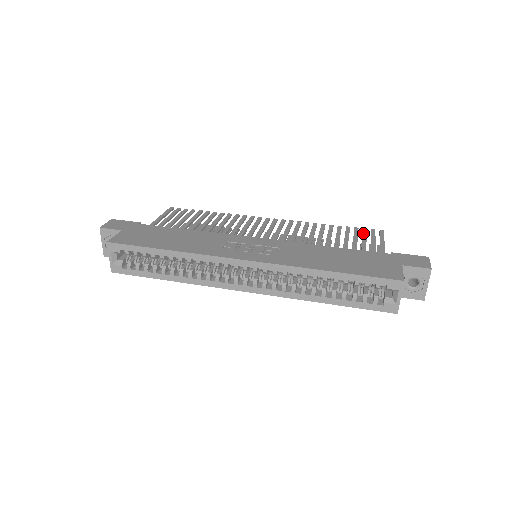
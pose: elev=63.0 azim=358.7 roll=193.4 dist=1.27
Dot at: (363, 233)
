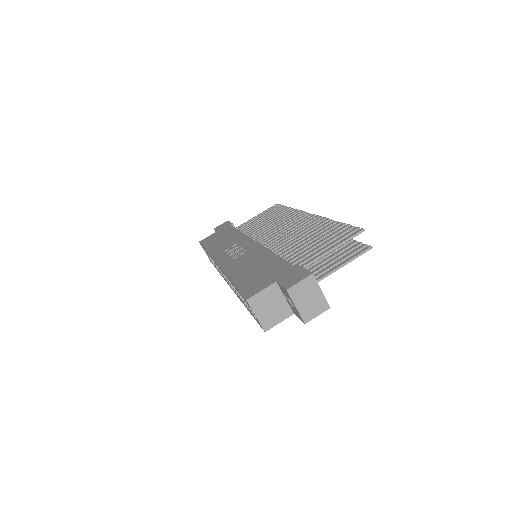
Dot at: (339, 233)
